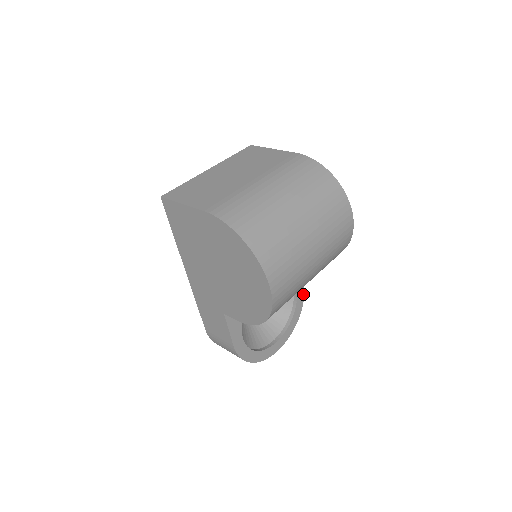
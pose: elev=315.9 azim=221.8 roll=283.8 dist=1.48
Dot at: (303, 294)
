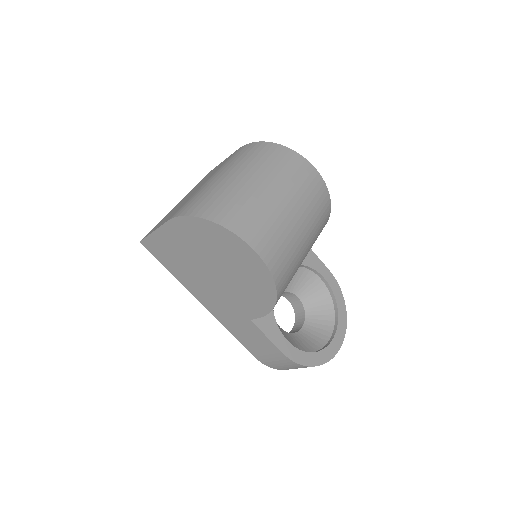
Dot at: (335, 281)
